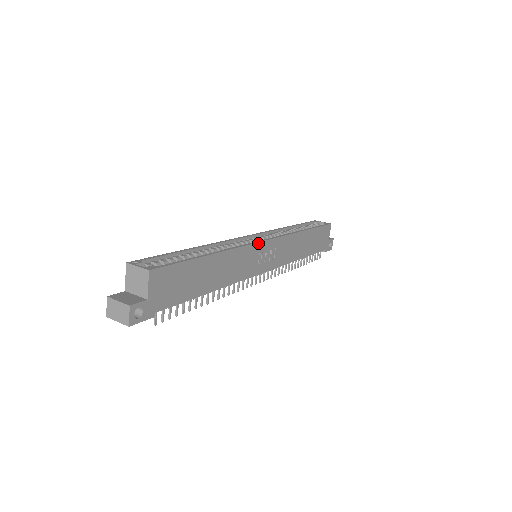
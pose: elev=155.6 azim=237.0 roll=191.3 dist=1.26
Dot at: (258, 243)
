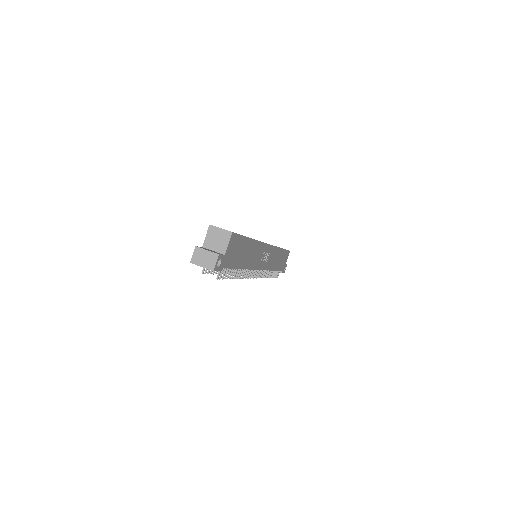
Dot at: (266, 244)
